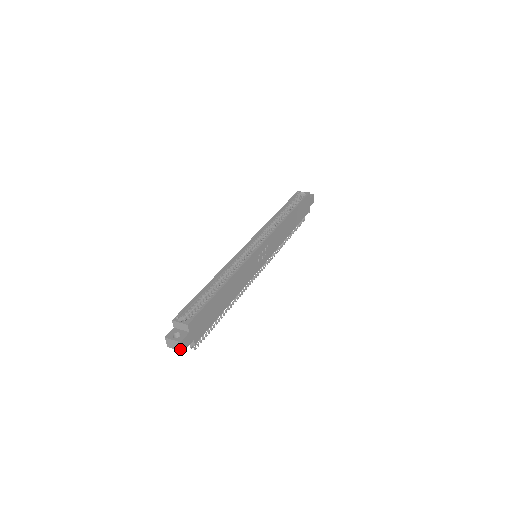
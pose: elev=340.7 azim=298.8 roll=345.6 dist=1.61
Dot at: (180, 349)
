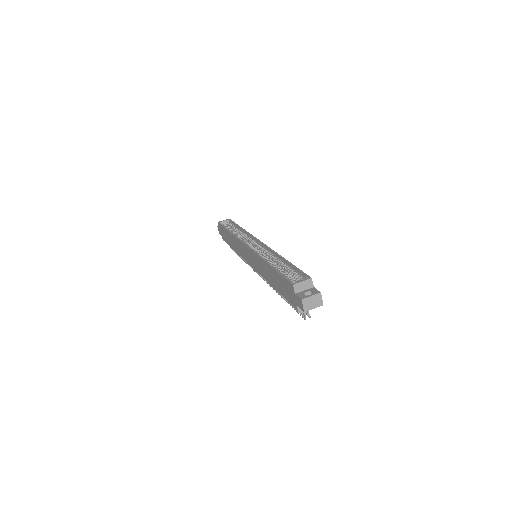
Dot at: (320, 303)
